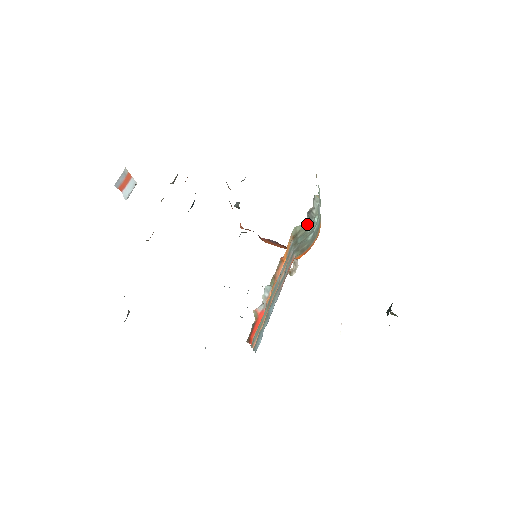
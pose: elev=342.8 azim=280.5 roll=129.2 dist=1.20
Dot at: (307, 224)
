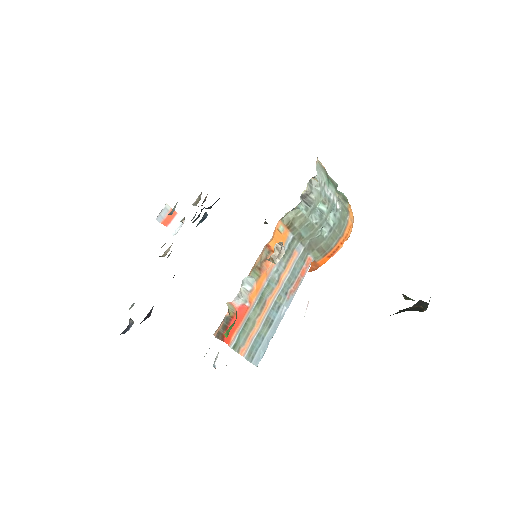
Dot at: (302, 210)
